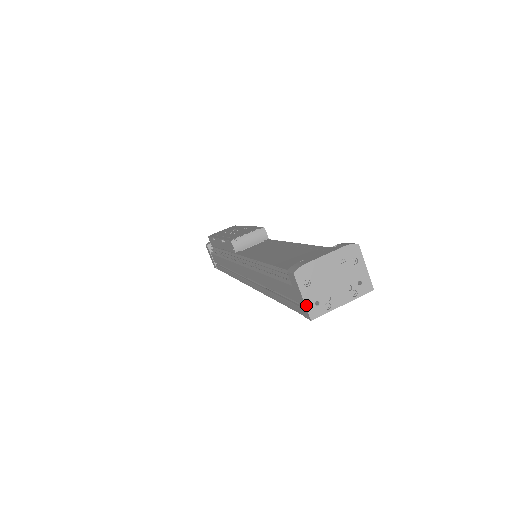
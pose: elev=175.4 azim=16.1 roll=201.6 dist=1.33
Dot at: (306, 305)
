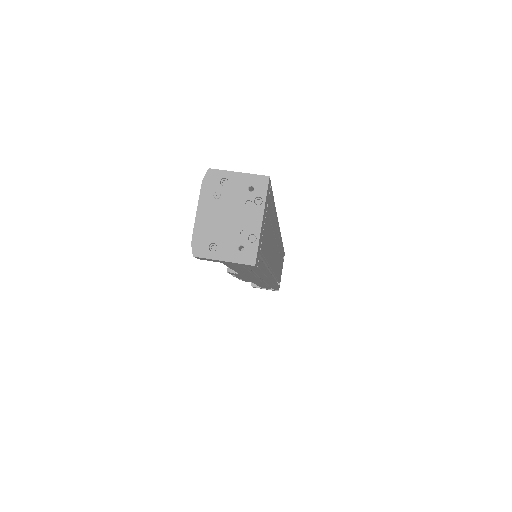
Dot at: (235, 262)
